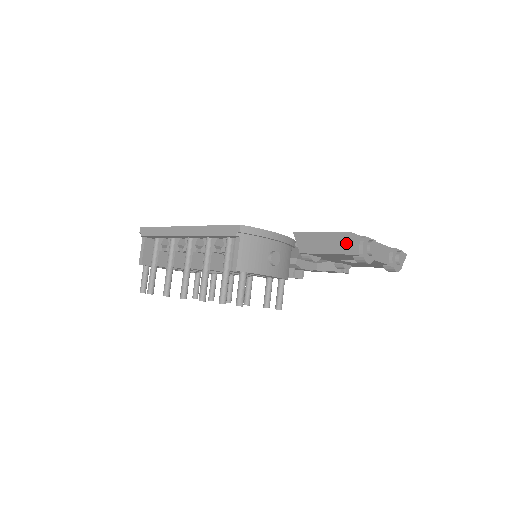
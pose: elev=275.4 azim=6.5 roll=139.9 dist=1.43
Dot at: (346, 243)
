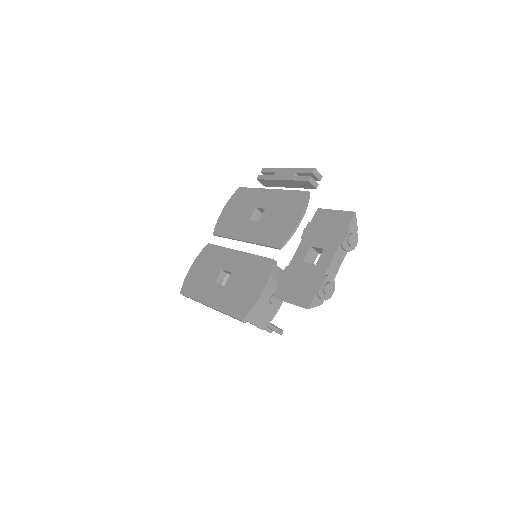
Dot at: occluded
